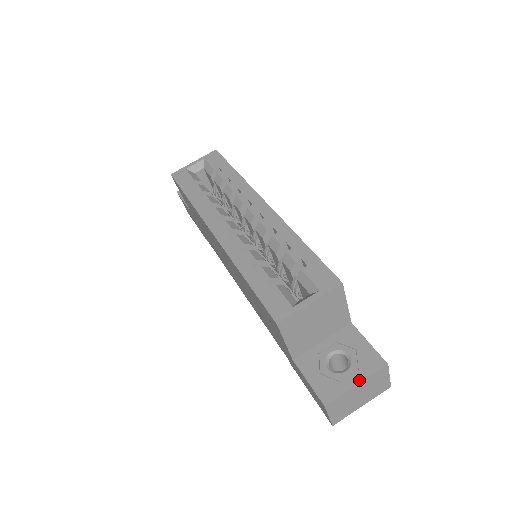
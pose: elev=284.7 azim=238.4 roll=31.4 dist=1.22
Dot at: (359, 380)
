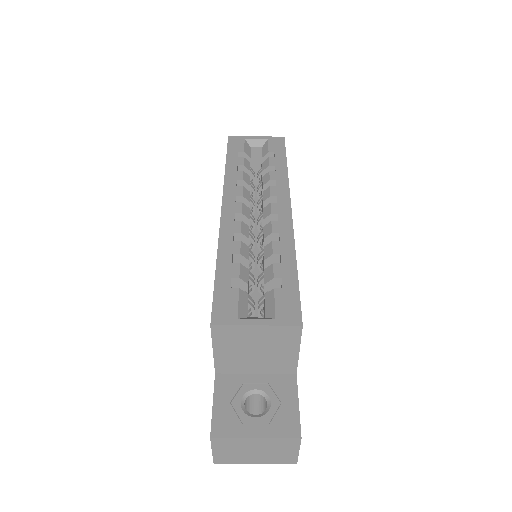
Dot at: (262, 435)
